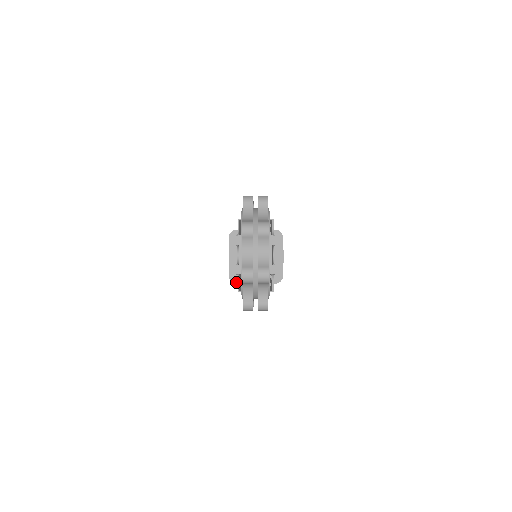
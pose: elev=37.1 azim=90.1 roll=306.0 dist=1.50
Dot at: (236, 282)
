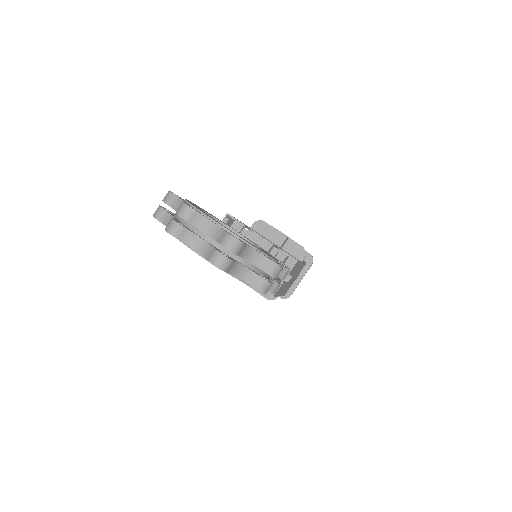
Dot at: (277, 296)
